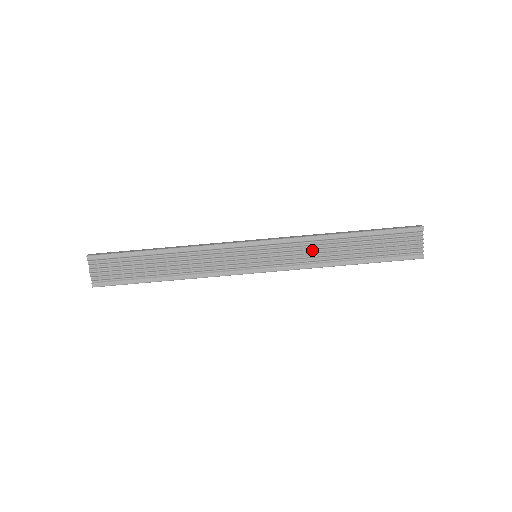
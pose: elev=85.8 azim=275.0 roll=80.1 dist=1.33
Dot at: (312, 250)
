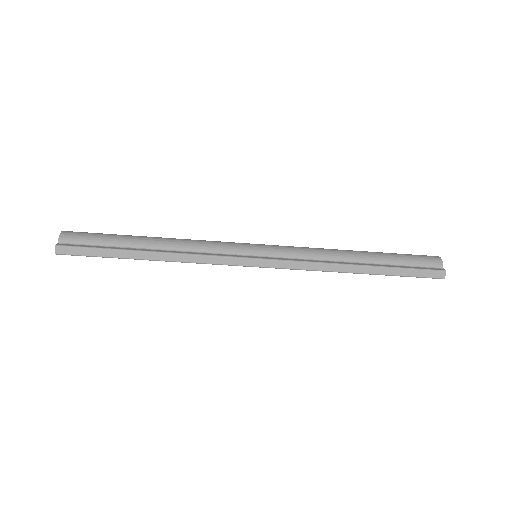
Dot at: occluded
